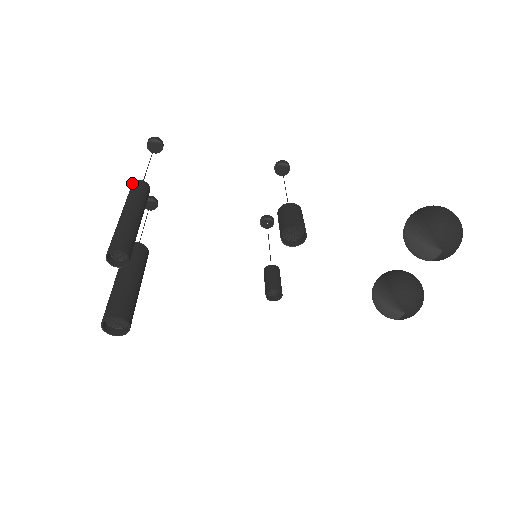
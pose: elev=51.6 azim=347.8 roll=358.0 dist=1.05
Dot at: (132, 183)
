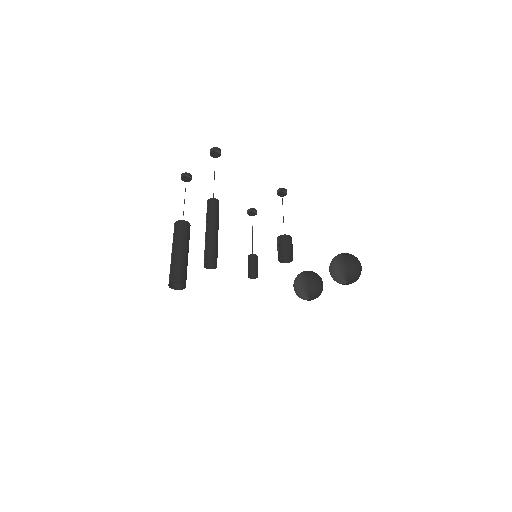
Dot at: (210, 198)
